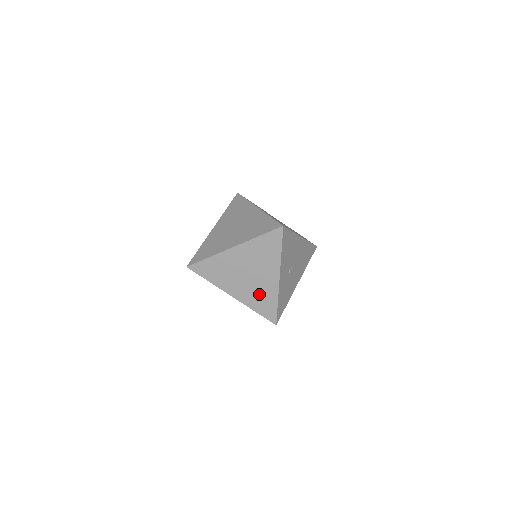
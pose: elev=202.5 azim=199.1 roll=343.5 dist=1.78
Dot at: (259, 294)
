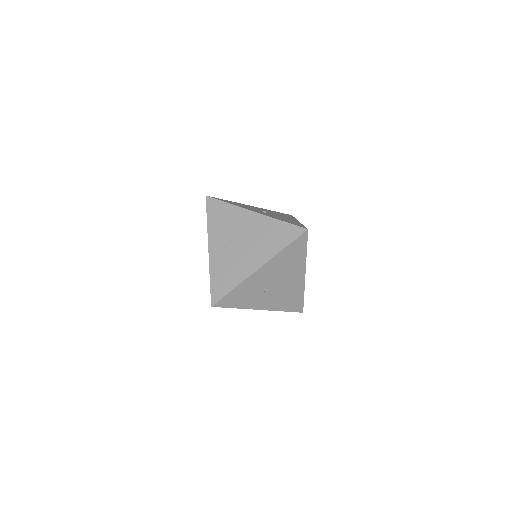
Dot at: (265, 238)
